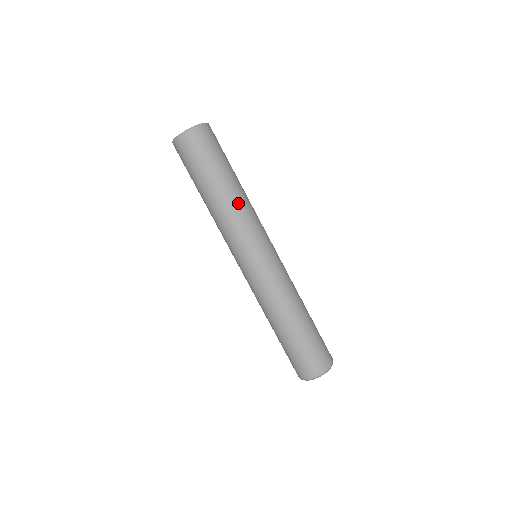
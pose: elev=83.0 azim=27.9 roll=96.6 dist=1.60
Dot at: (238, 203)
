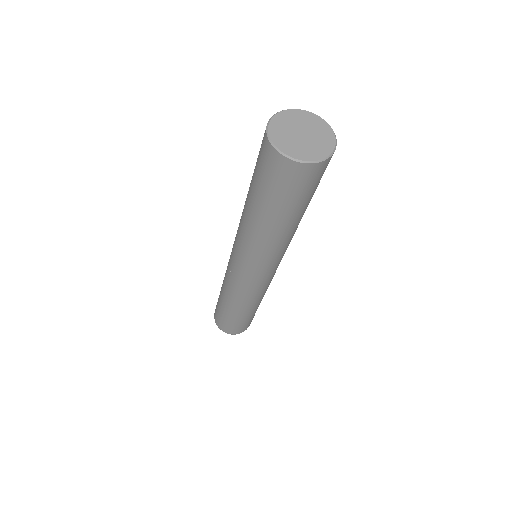
Dot at: (284, 240)
